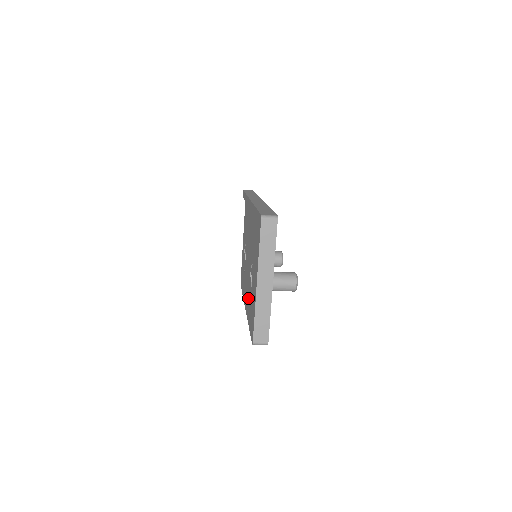
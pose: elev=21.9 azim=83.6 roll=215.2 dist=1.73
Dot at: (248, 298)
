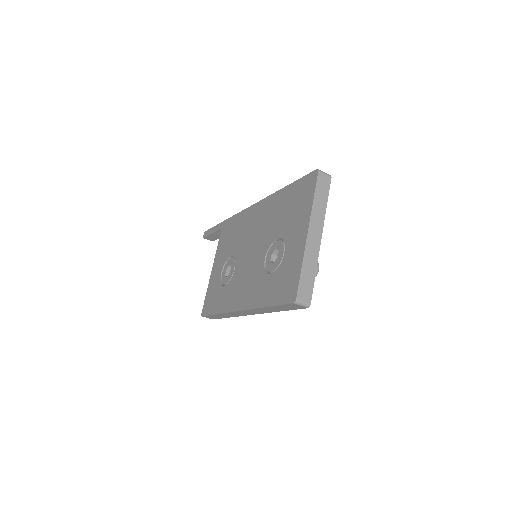
Dot at: (258, 285)
